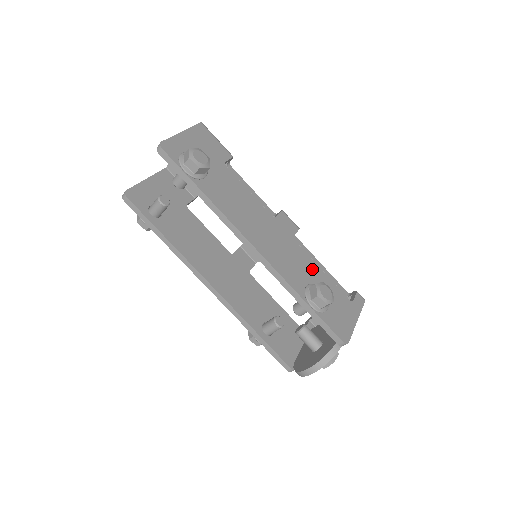
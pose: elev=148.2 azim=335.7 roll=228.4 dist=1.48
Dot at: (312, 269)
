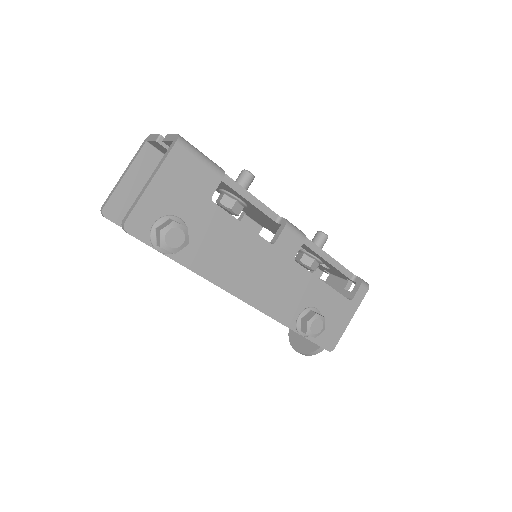
Dot at: (311, 288)
